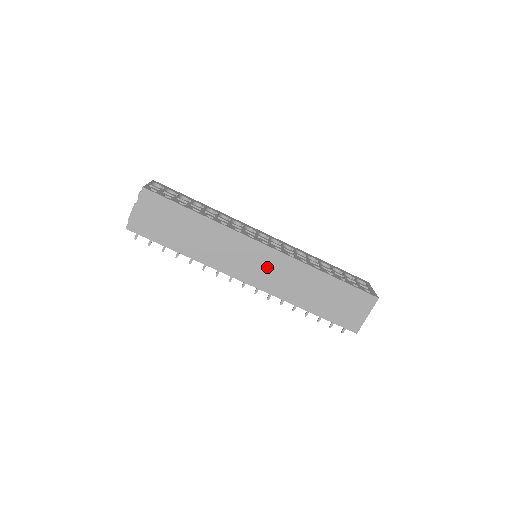
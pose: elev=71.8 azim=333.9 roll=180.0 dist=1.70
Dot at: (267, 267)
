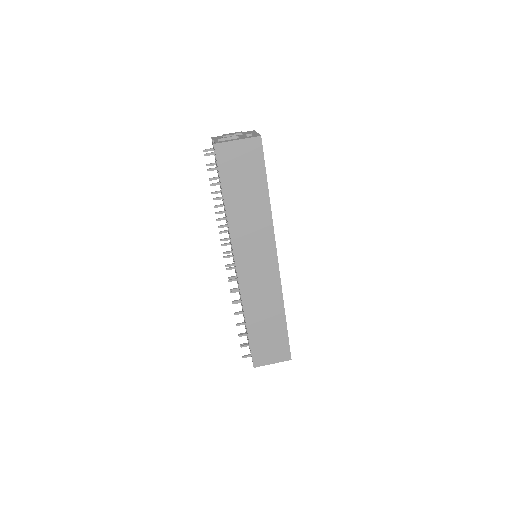
Dot at: (261, 273)
